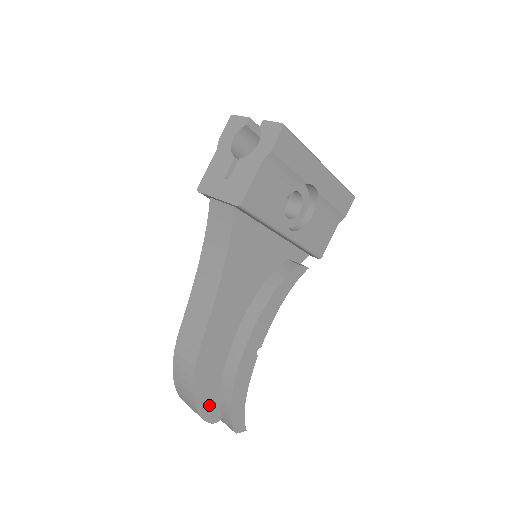
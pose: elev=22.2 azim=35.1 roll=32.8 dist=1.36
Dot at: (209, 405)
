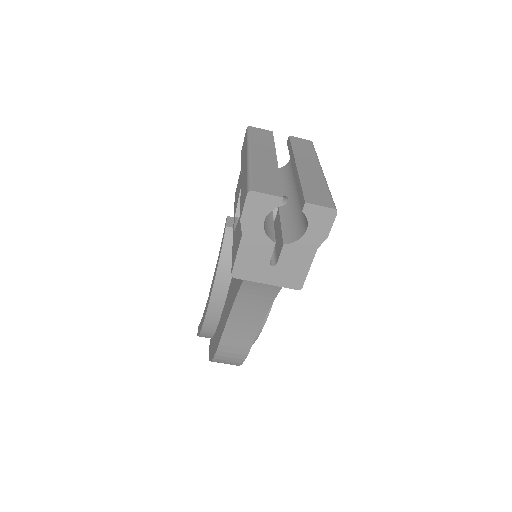
Dot at: occluded
